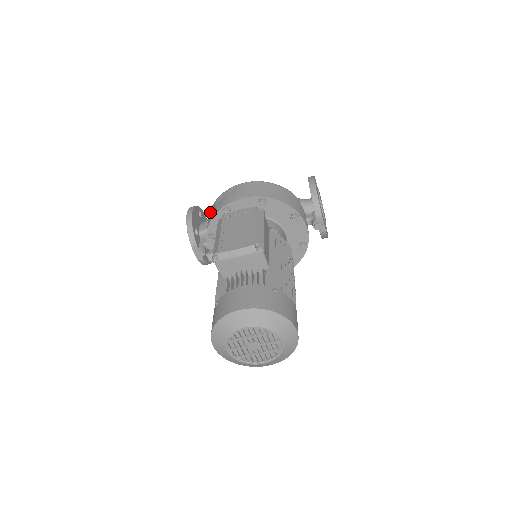
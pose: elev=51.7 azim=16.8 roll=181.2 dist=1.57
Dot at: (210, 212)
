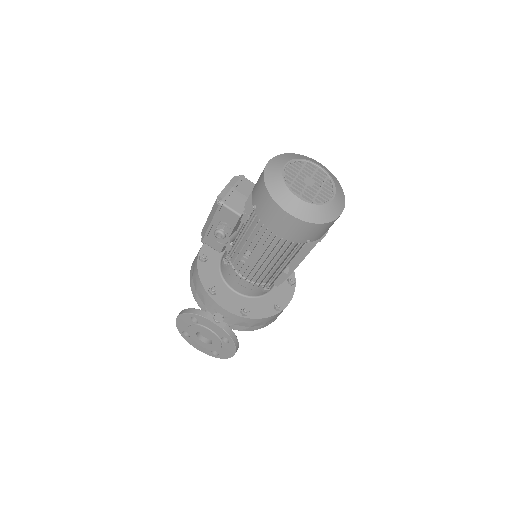
Dot at: (194, 291)
